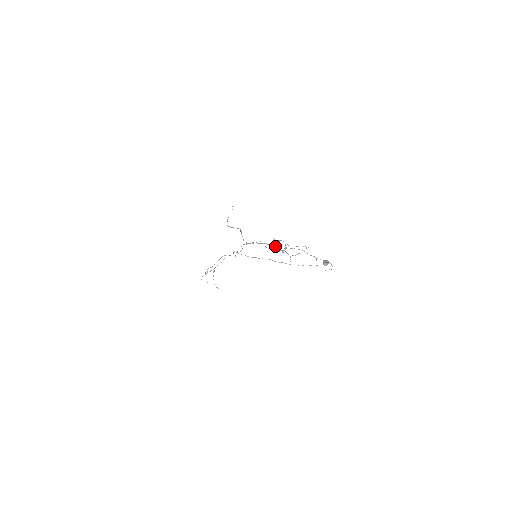
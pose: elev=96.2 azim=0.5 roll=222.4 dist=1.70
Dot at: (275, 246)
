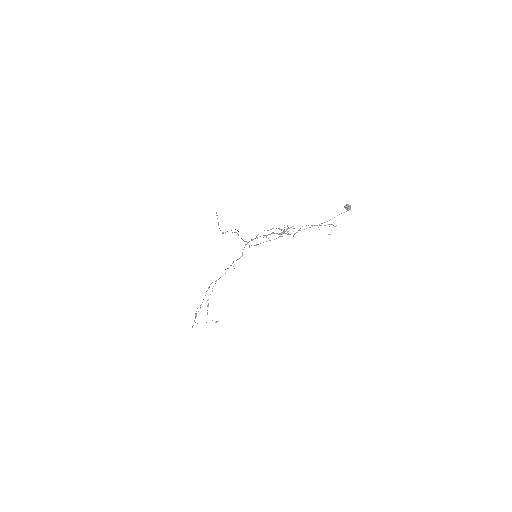
Dot at: (274, 233)
